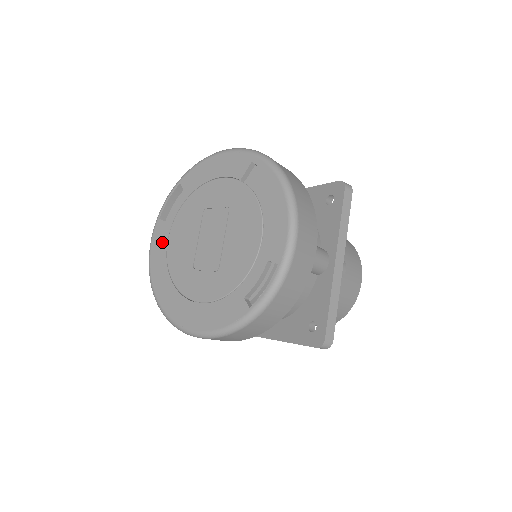
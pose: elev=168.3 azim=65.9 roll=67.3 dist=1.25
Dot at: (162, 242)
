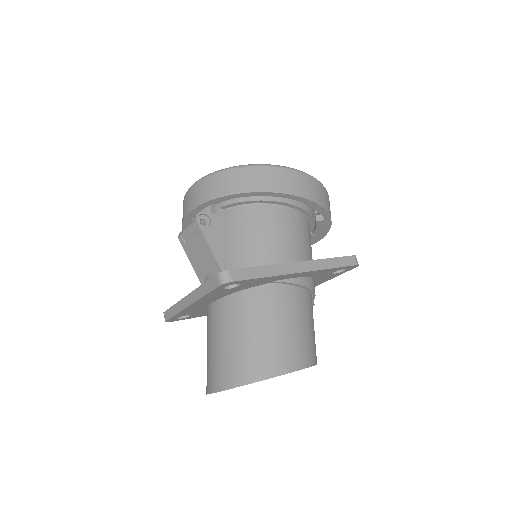
Dot at: occluded
